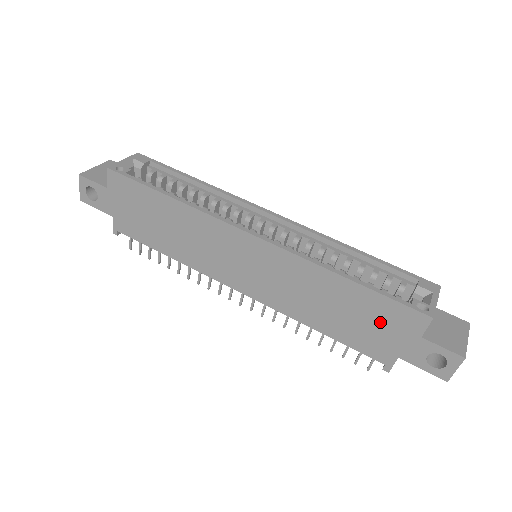
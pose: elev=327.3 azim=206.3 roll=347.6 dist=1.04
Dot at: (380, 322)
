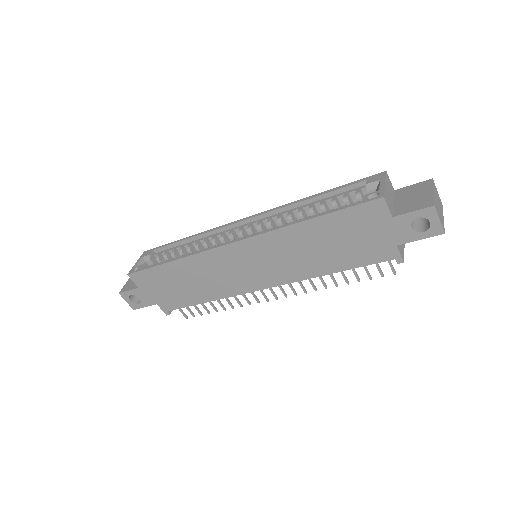
Dot at: (358, 231)
